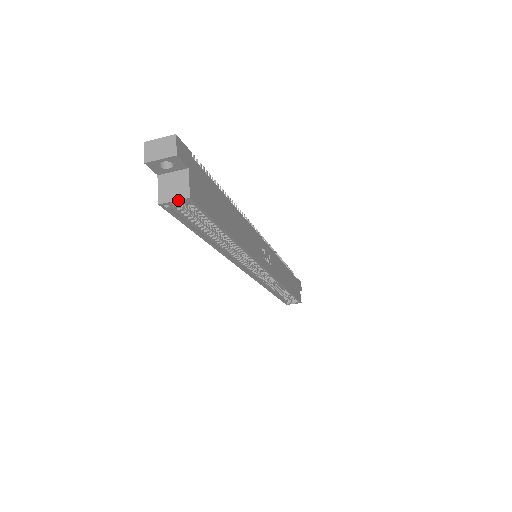
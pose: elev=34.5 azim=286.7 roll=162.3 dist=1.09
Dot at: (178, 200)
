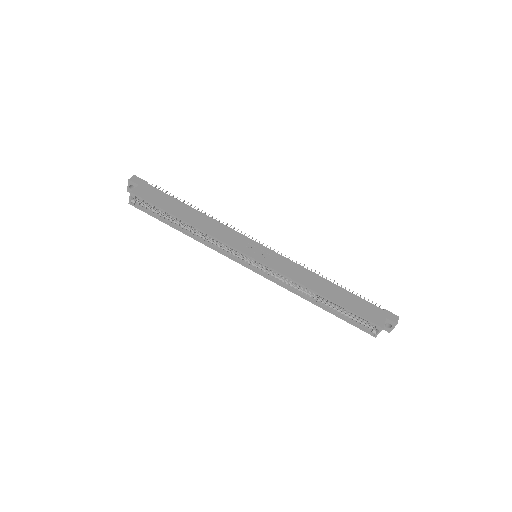
Dot at: (130, 196)
